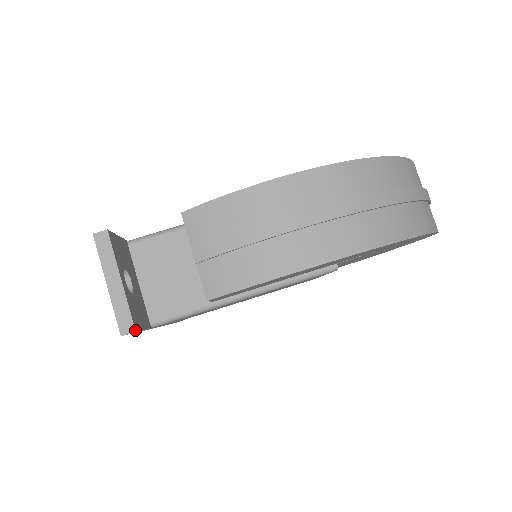
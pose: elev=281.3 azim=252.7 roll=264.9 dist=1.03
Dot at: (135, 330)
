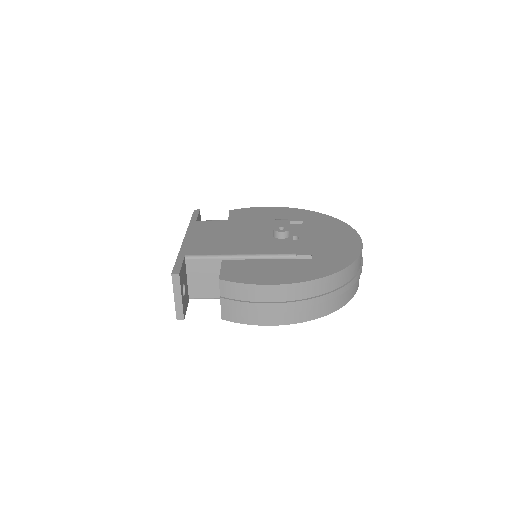
Dot at: occluded
